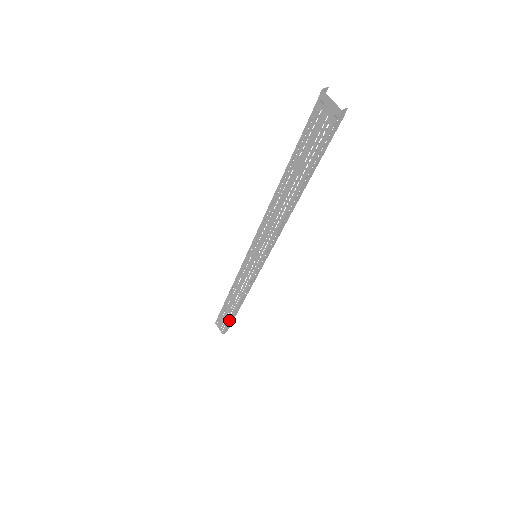
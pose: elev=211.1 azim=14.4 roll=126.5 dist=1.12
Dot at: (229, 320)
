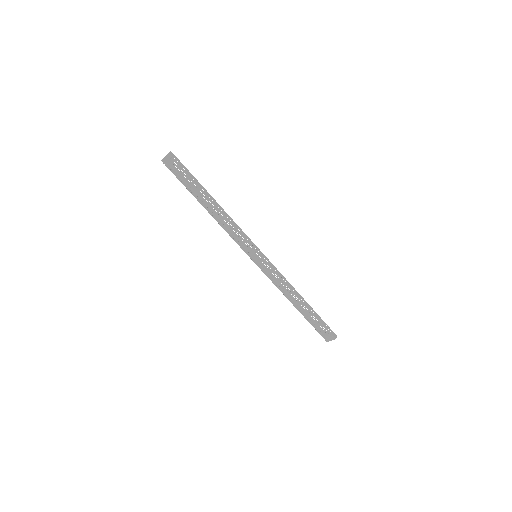
Dot at: (318, 320)
